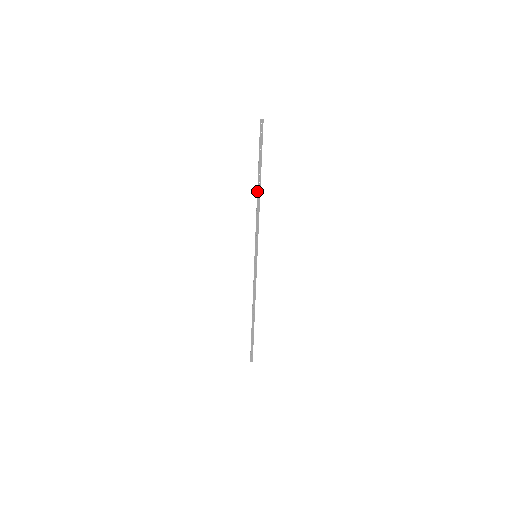
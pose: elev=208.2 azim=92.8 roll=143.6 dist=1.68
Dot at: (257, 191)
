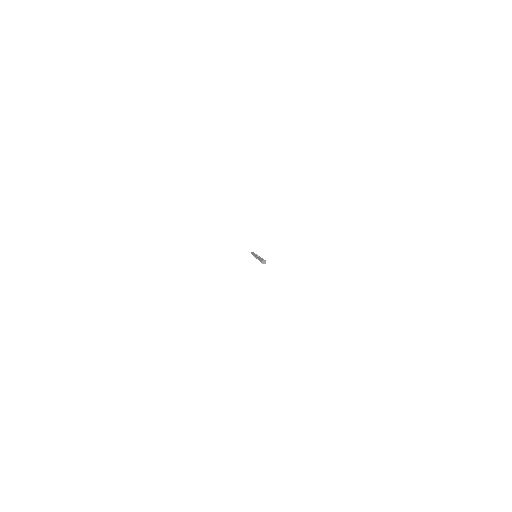
Dot at: occluded
